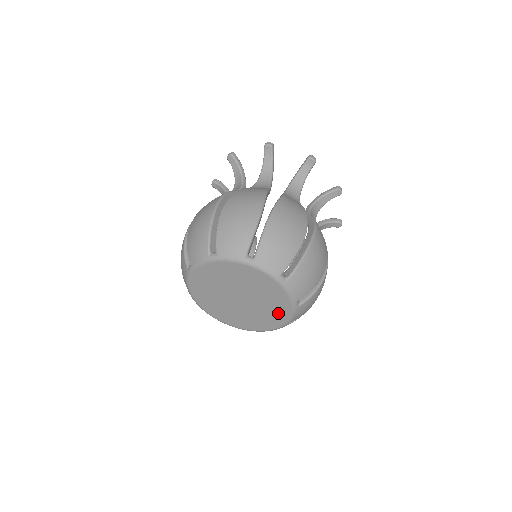
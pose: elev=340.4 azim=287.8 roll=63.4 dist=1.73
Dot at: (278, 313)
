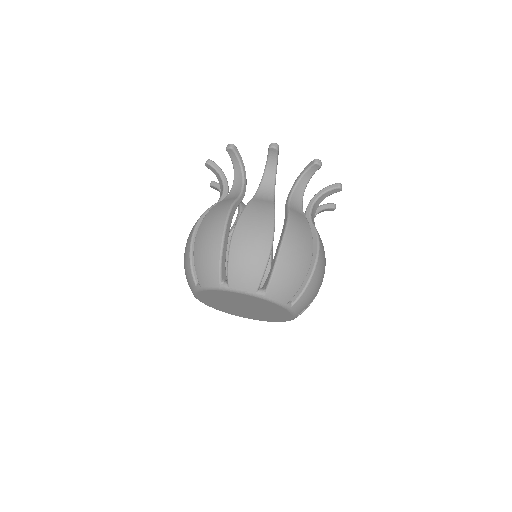
Dot at: (278, 317)
